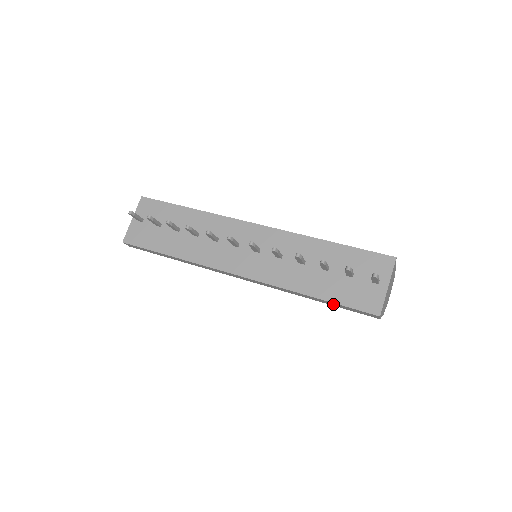
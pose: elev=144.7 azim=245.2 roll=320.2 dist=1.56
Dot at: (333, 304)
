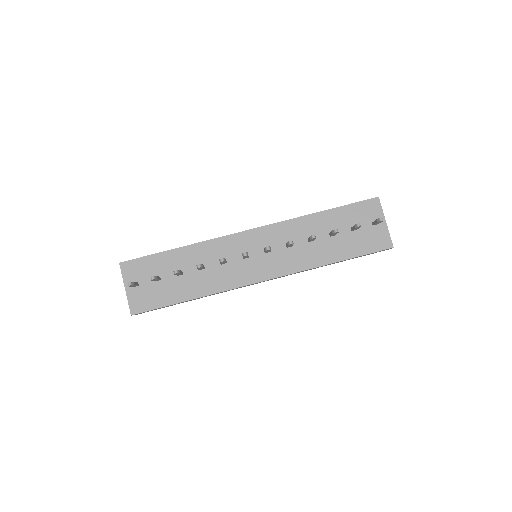
Dot at: (352, 258)
